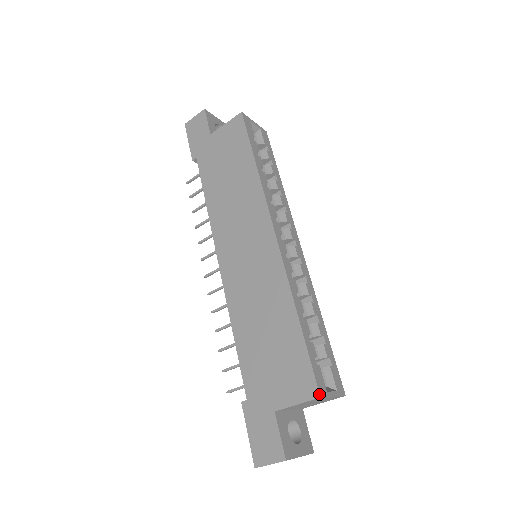
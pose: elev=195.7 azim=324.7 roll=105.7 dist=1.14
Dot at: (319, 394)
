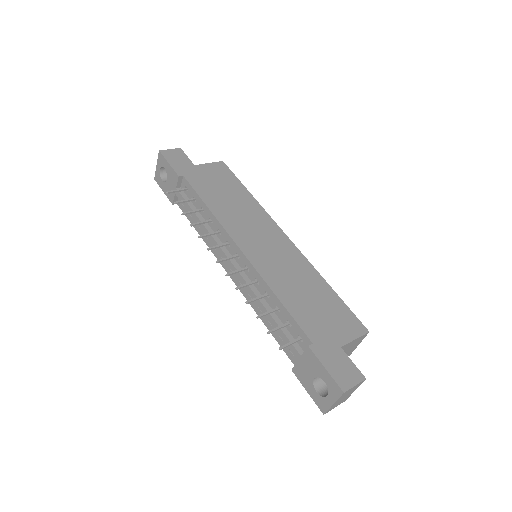
Dot at: occluded
